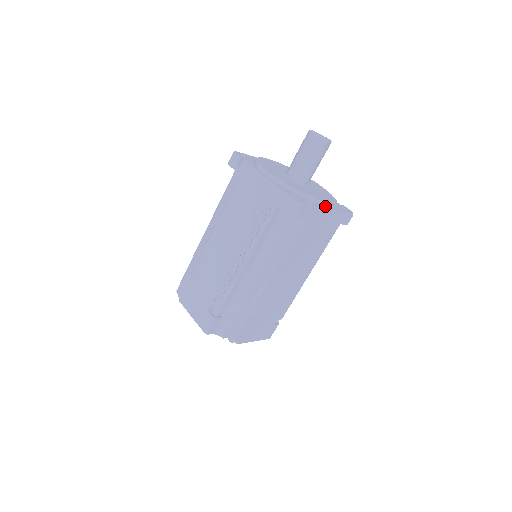
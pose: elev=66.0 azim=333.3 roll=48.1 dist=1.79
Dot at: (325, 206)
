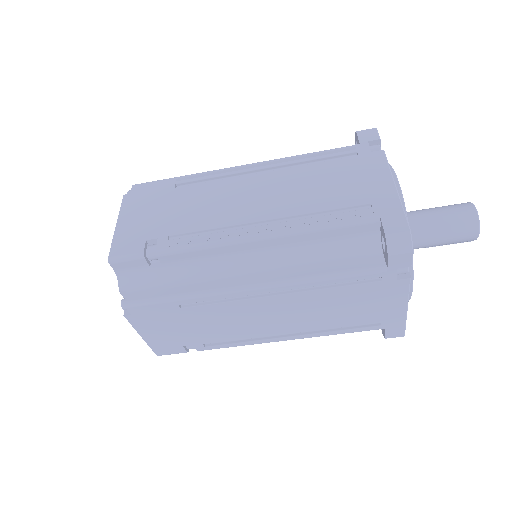
Dot at: occluded
